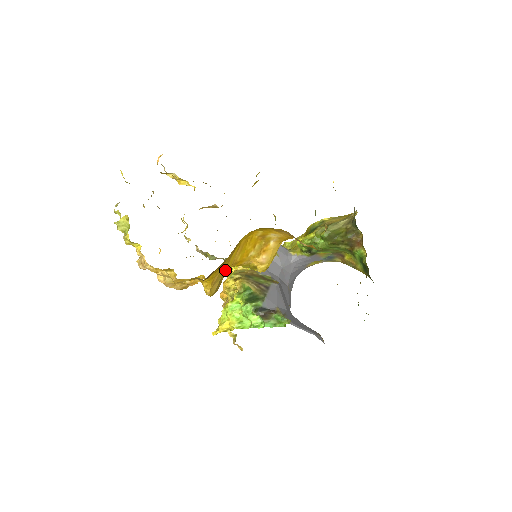
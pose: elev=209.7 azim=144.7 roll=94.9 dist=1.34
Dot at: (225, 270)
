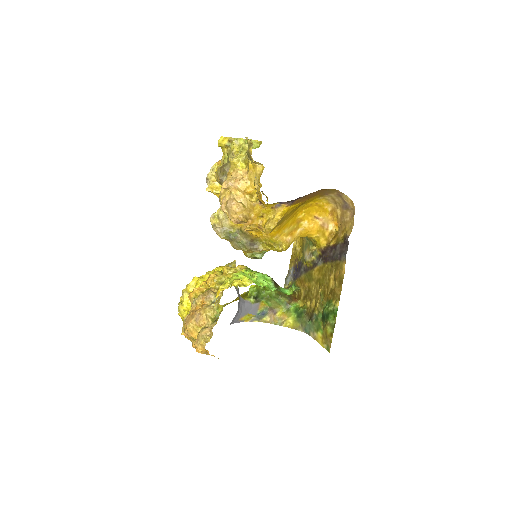
Dot at: occluded
